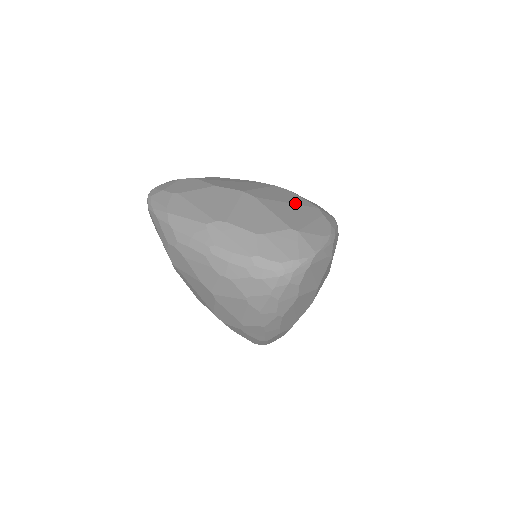
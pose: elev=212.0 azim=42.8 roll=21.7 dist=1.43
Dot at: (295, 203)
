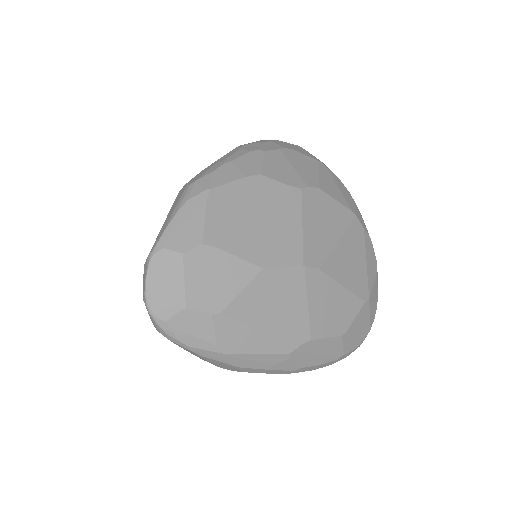
Dot at: (342, 231)
